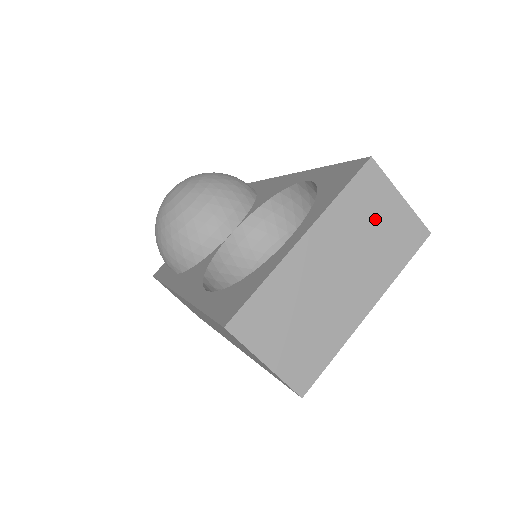
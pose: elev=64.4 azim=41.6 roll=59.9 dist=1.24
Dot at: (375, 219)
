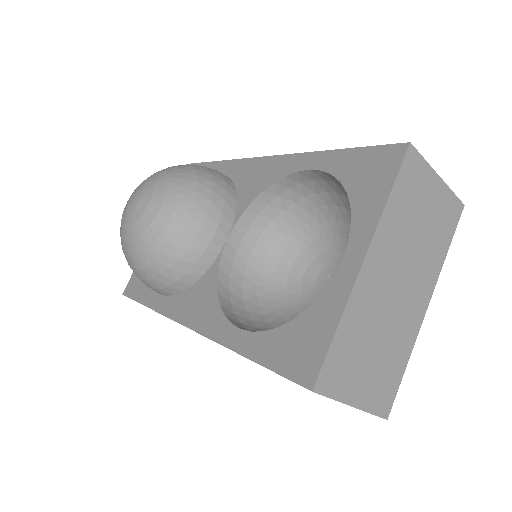
Dot at: (421, 211)
